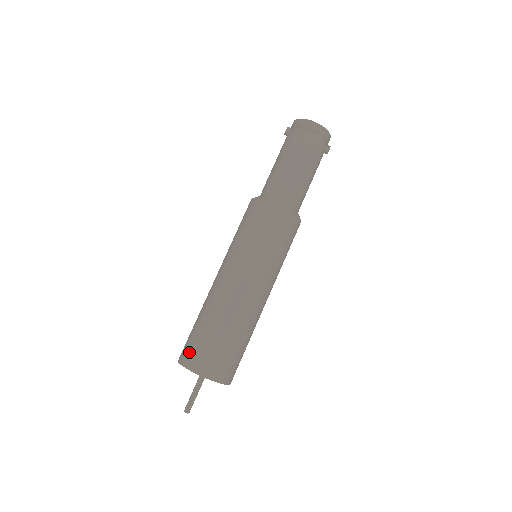
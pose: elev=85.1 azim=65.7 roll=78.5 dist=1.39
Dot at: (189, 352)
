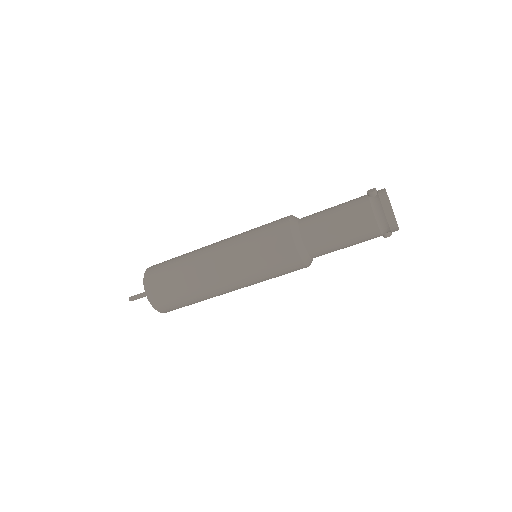
Dot at: (154, 279)
